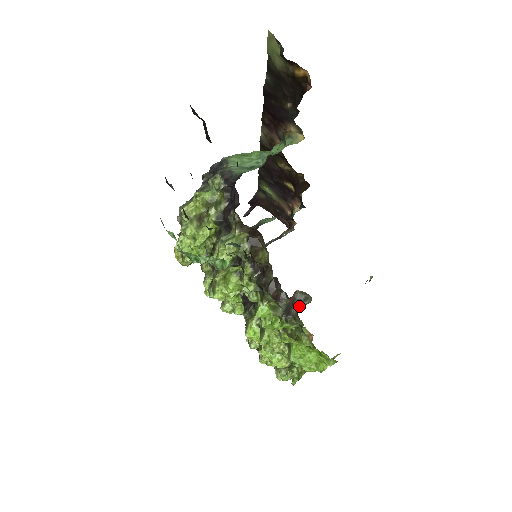
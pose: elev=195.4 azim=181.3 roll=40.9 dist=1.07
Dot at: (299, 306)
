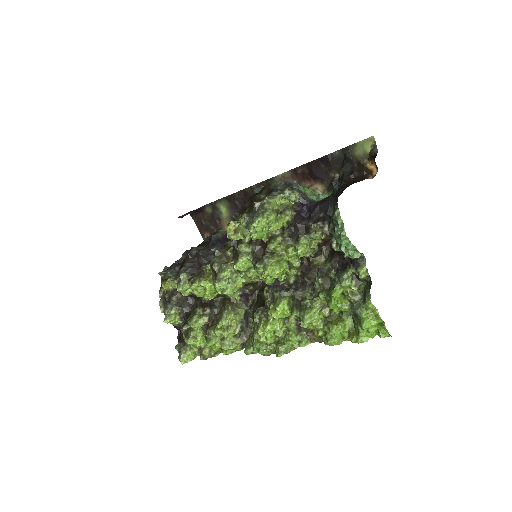
Dot at: occluded
